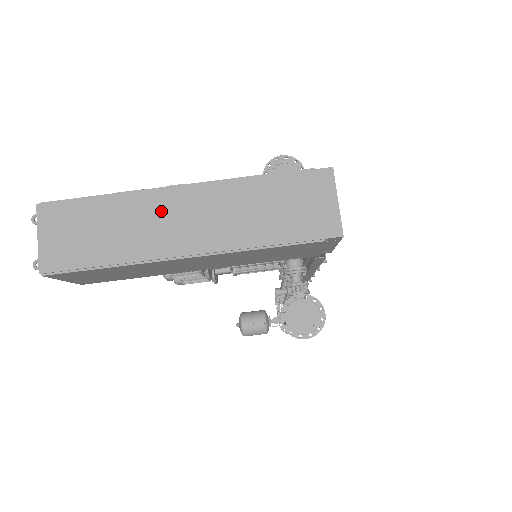
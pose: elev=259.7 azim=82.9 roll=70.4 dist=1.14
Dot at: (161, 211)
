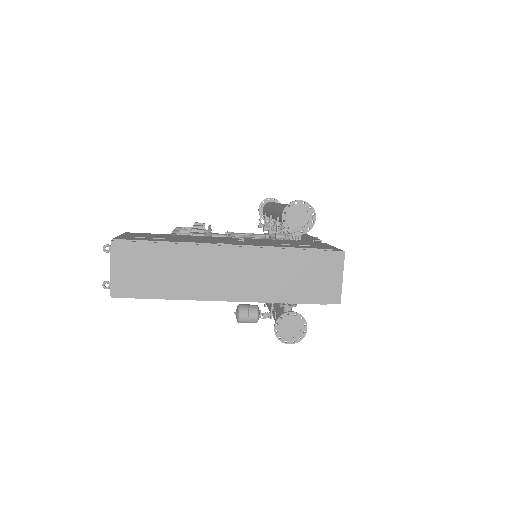
Dot at: (211, 263)
